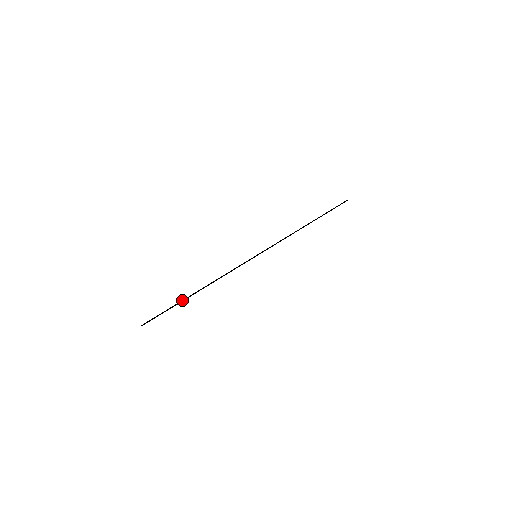
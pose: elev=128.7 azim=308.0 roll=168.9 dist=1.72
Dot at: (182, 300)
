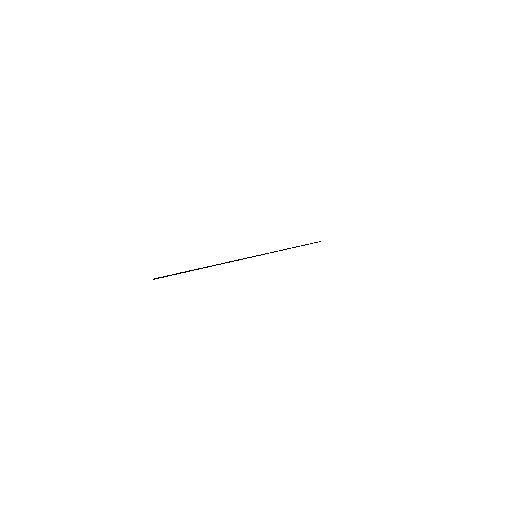
Dot at: (193, 270)
